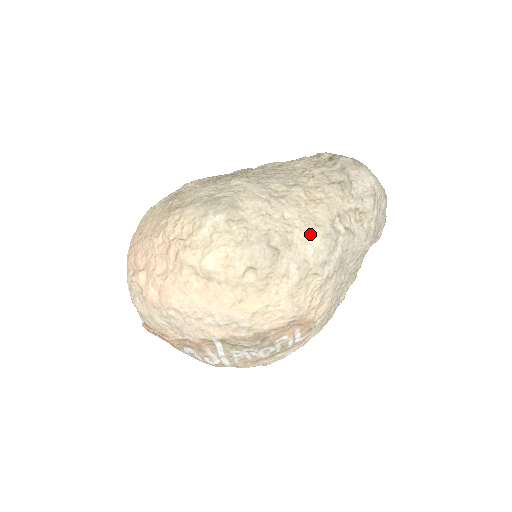
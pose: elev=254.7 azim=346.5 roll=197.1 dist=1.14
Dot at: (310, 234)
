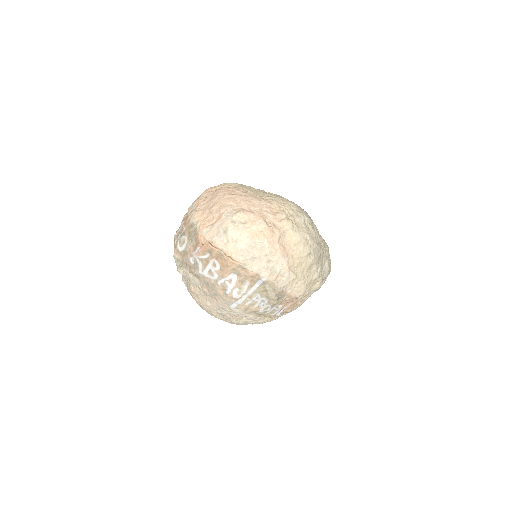
Dot at: (327, 261)
